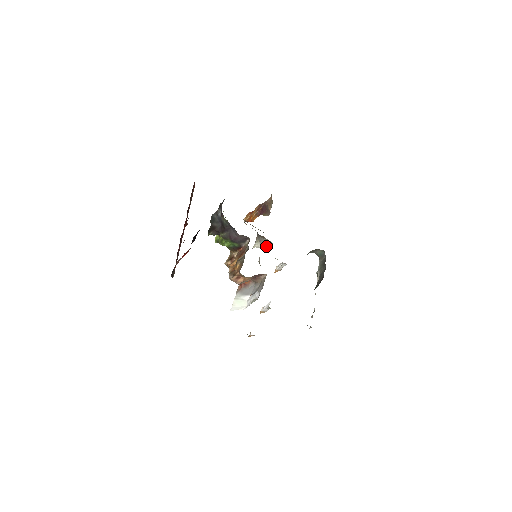
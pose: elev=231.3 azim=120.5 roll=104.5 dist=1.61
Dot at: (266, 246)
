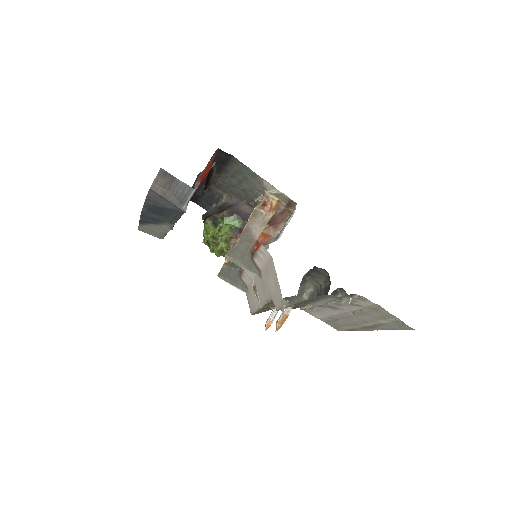
Dot at: occluded
